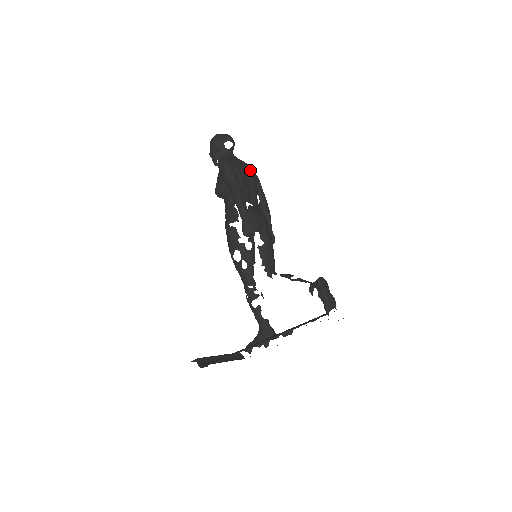
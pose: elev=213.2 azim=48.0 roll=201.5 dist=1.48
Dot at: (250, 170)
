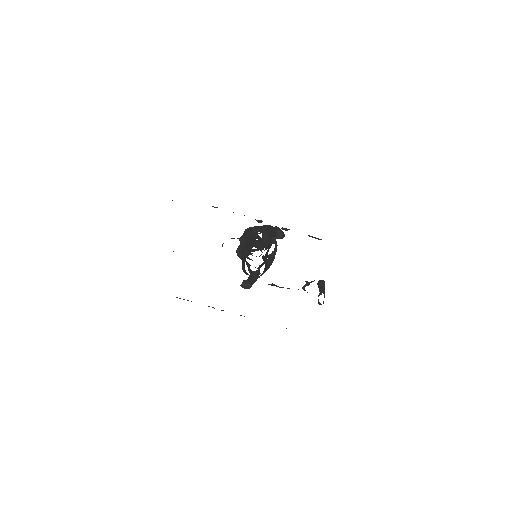
Dot at: occluded
